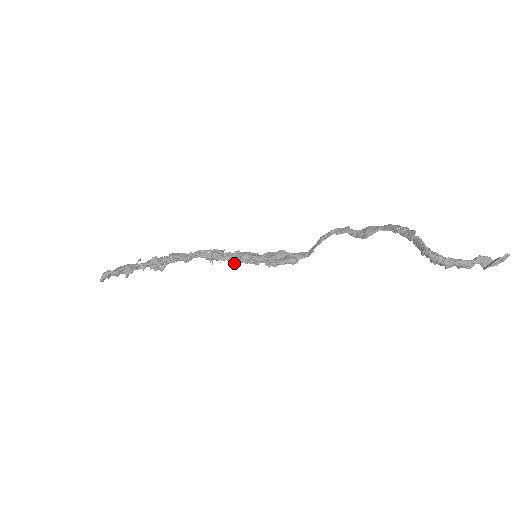
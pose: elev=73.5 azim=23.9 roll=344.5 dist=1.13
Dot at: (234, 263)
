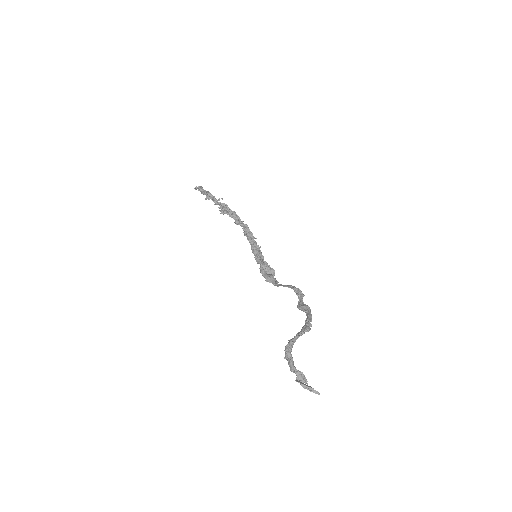
Dot at: (251, 249)
